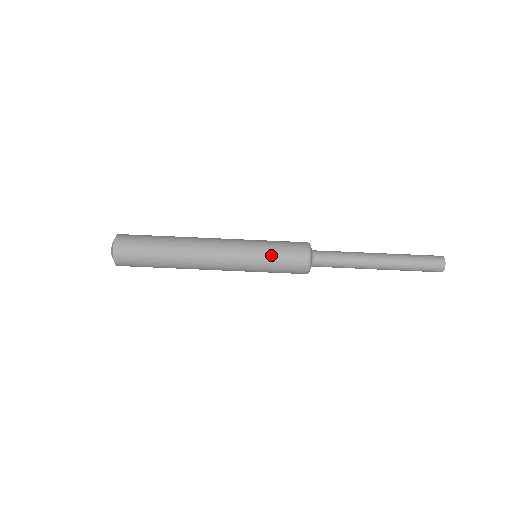
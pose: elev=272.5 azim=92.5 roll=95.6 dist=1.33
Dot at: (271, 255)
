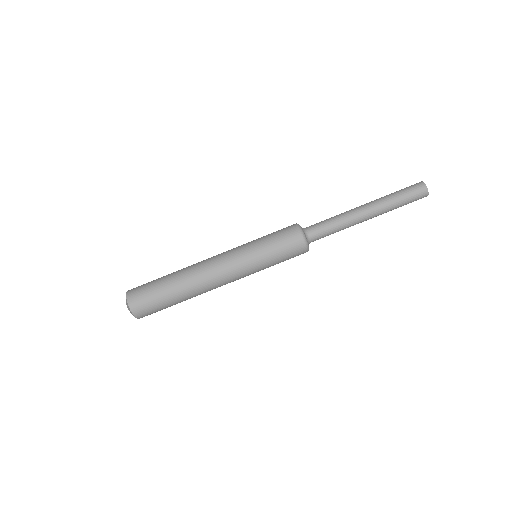
Dot at: (270, 253)
